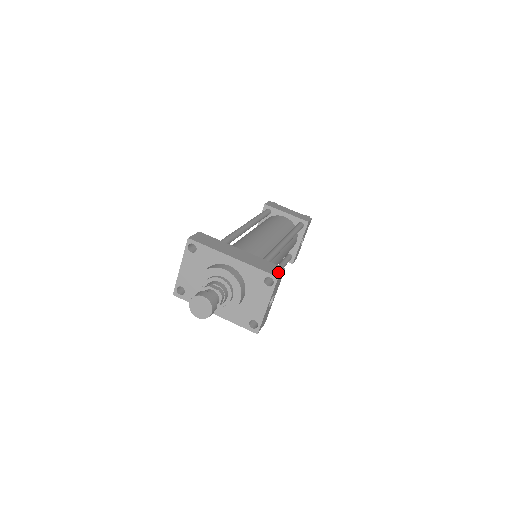
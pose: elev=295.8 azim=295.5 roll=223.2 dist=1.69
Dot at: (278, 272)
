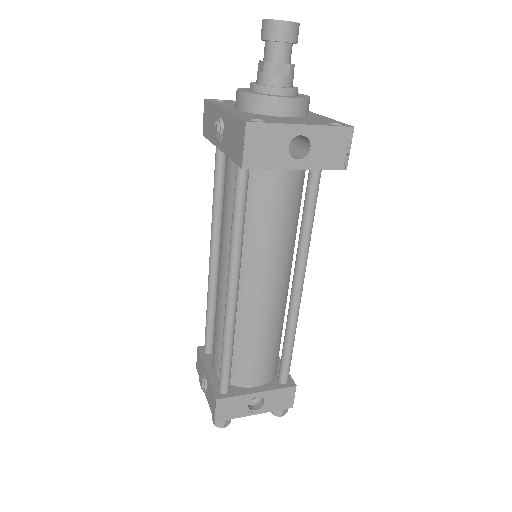
Dot at: (349, 143)
